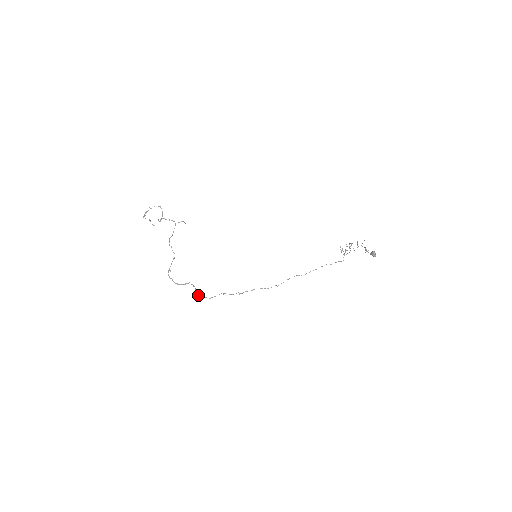
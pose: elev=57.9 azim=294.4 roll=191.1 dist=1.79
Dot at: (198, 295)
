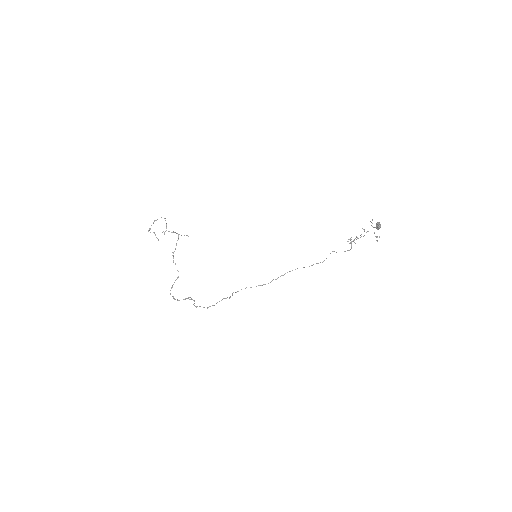
Dot at: (196, 306)
